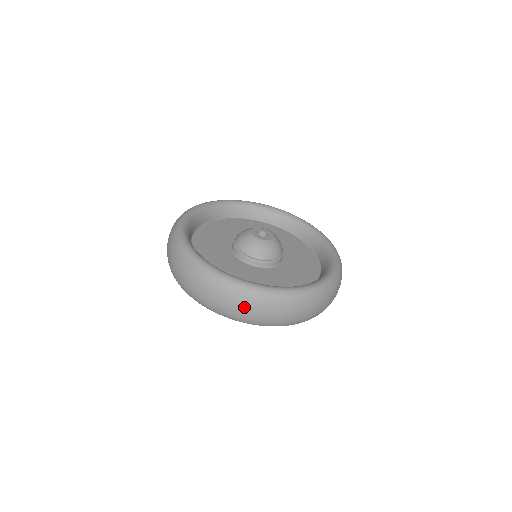
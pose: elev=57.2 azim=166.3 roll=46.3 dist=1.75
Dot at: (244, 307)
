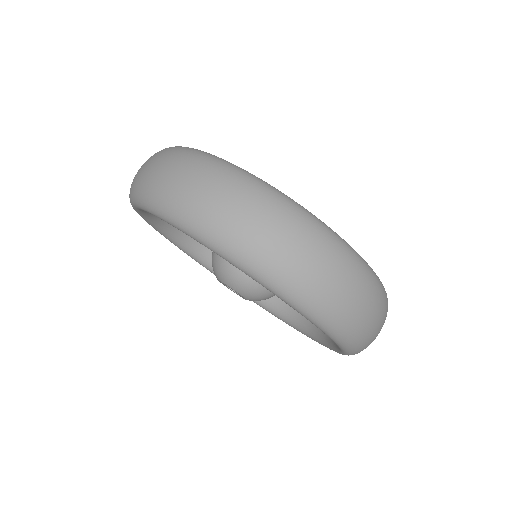
Dot at: occluded
